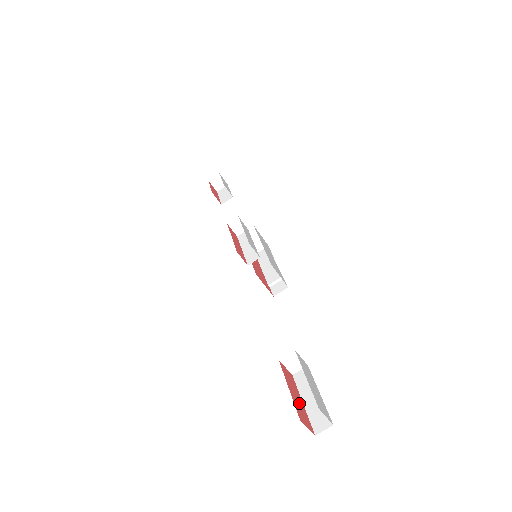
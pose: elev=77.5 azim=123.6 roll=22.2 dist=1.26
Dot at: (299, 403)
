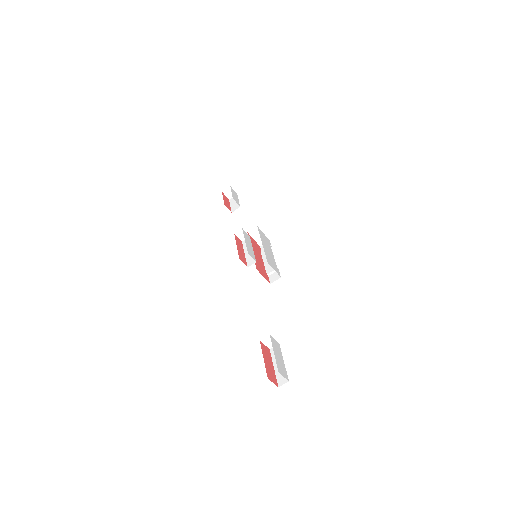
Dot at: (270, 368)
